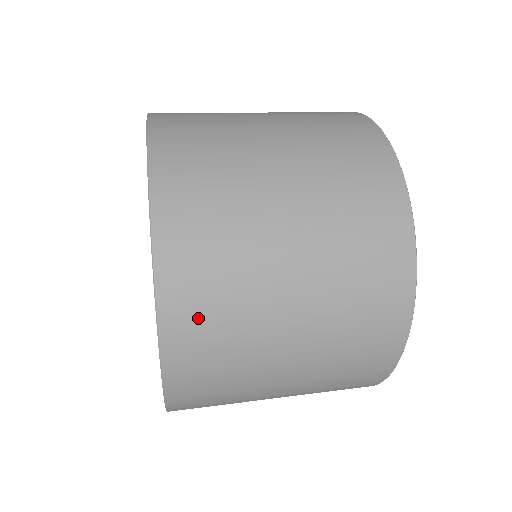
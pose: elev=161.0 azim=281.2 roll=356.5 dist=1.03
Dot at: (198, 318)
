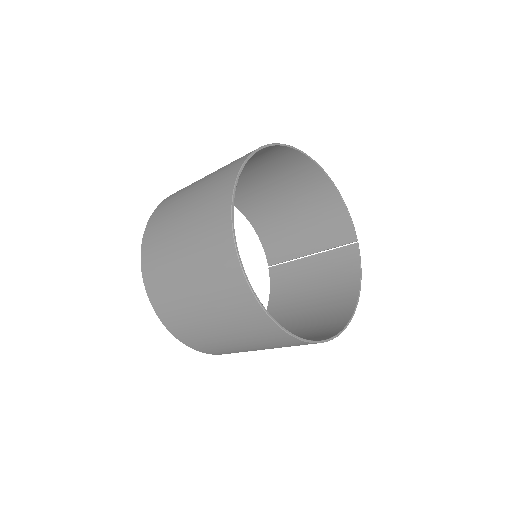
Dot at: (152, 259)
